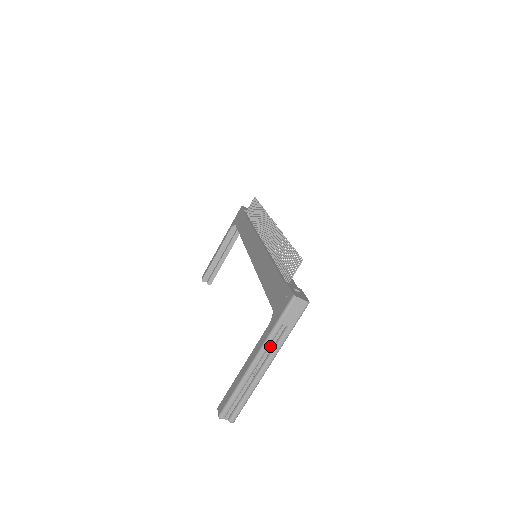
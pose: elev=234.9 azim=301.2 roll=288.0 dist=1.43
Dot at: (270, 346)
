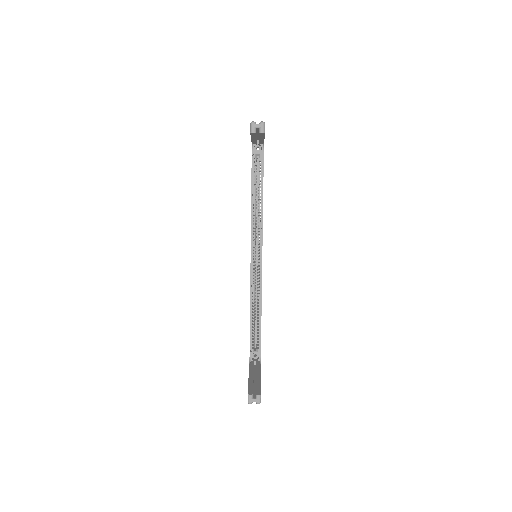
Dot at: occluded
